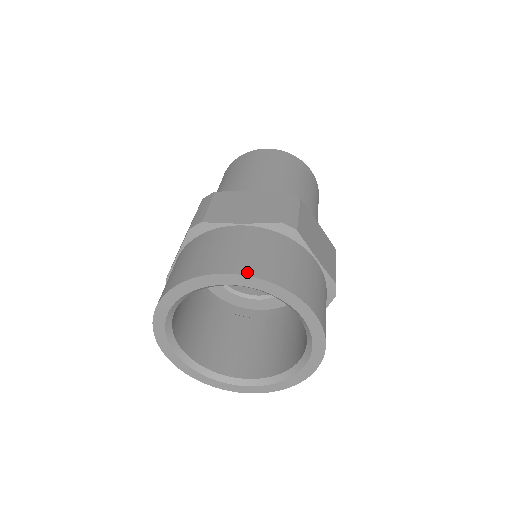
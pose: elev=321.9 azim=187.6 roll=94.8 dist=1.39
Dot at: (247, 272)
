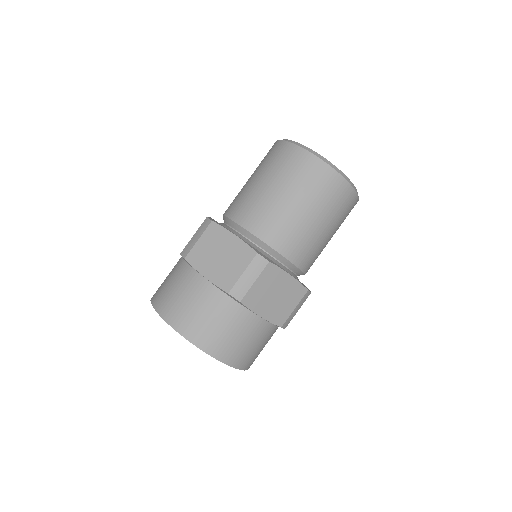
Dot at: (182, 331)
